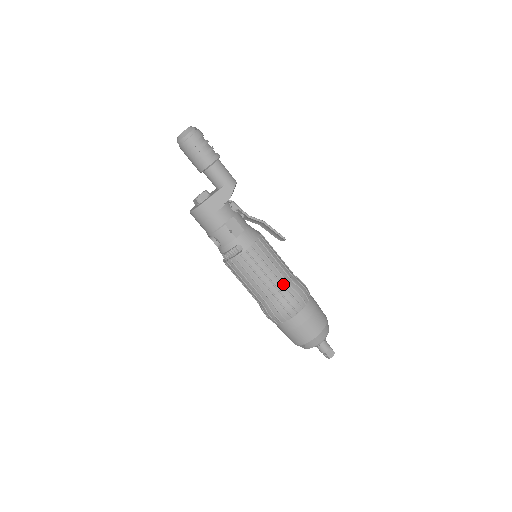
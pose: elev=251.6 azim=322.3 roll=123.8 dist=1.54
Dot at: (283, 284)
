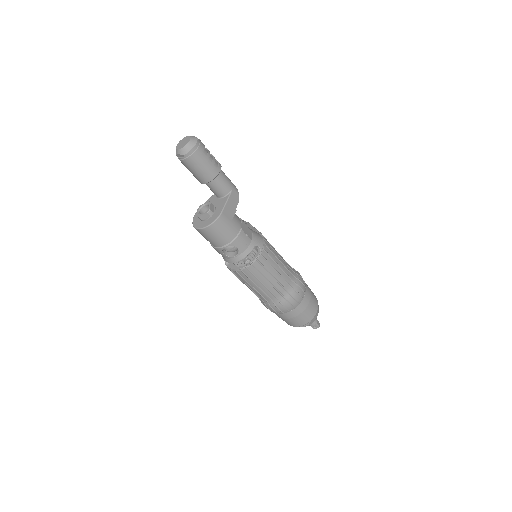
Dot at: (290, 271)
